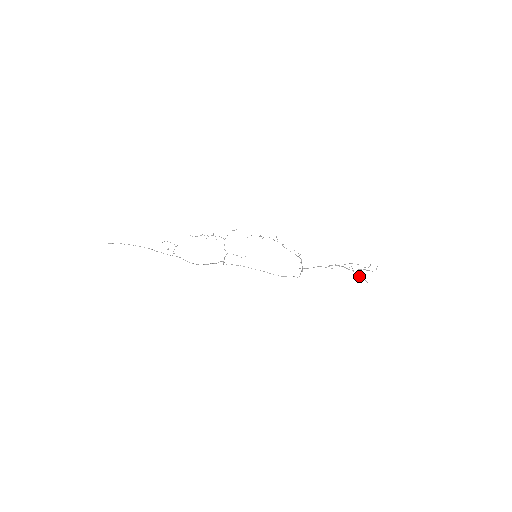
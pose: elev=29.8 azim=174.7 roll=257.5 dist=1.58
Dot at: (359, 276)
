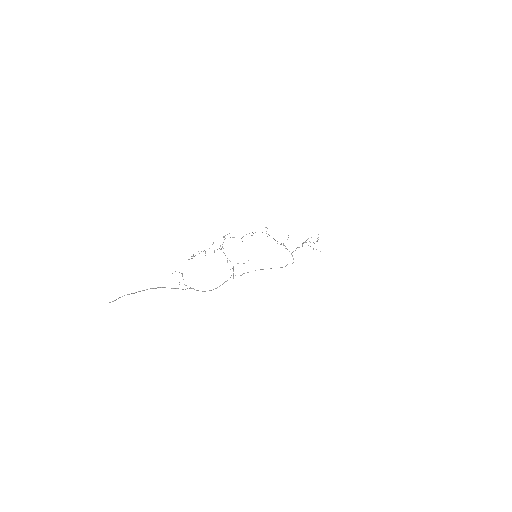
Dot at: (313, 249)
